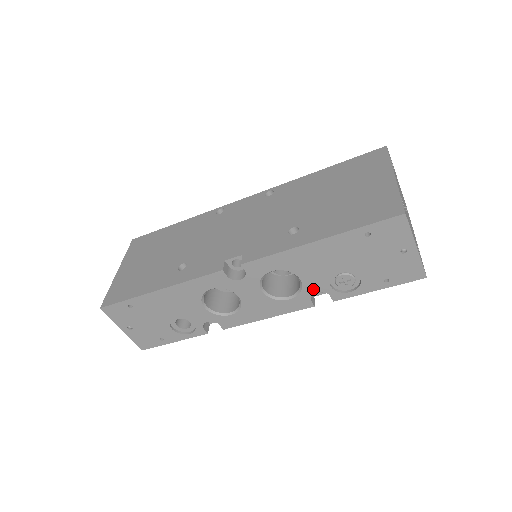
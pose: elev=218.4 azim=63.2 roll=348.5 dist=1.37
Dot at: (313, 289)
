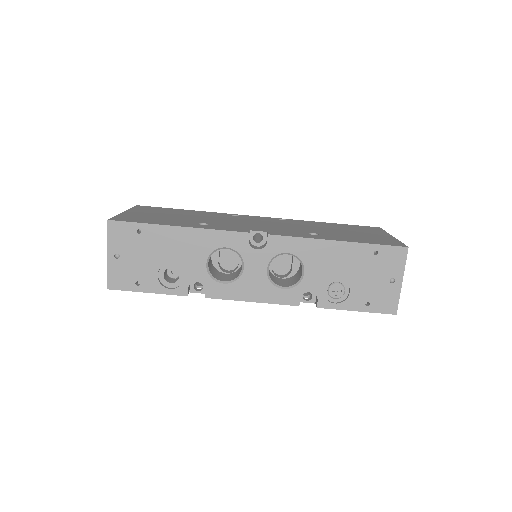
Dot at: (309, 287)
